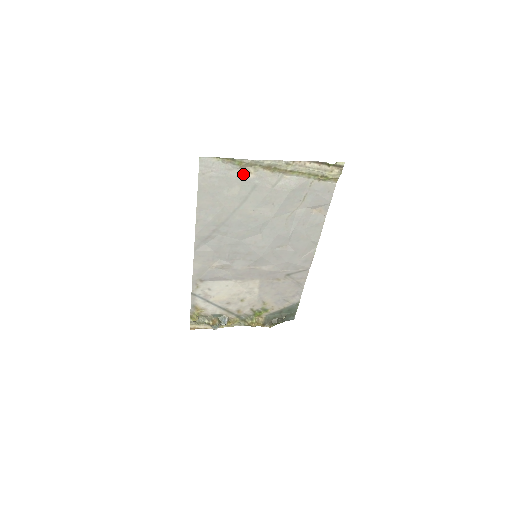
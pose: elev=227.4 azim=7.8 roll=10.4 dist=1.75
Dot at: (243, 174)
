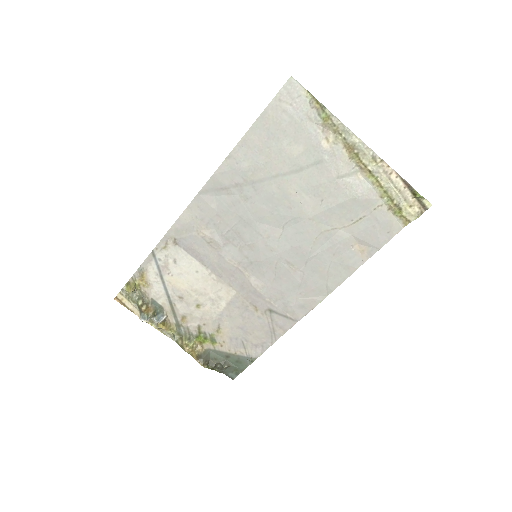
Dot at: (319, 136)
